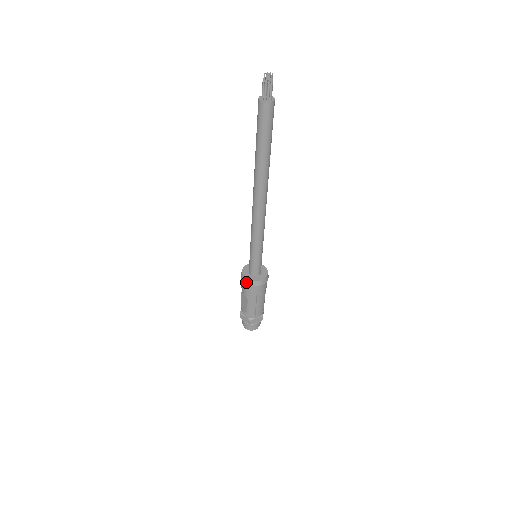
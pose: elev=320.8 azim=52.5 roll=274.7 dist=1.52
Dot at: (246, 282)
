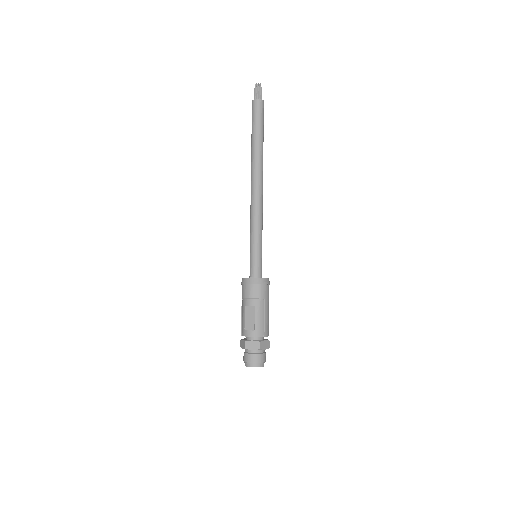
Dot at: (253, 282)
